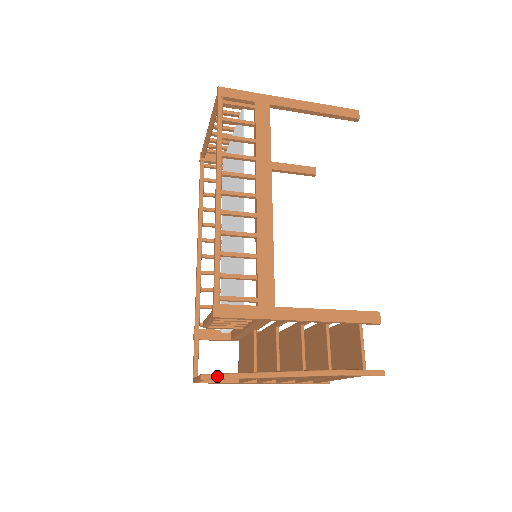
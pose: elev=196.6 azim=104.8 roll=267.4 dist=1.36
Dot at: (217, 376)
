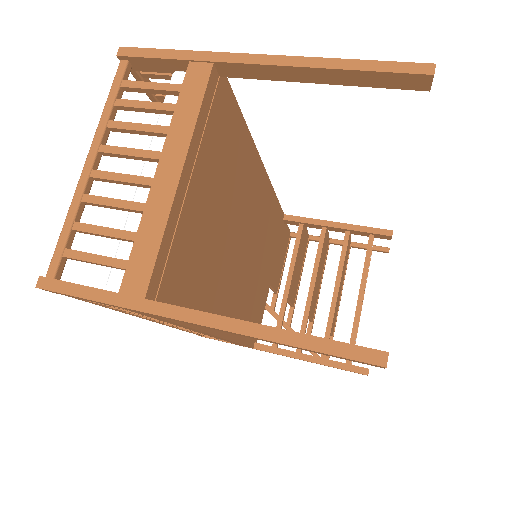
Dot at: occluded
